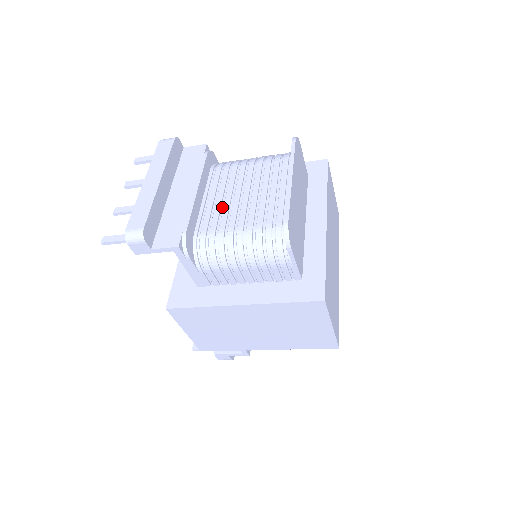
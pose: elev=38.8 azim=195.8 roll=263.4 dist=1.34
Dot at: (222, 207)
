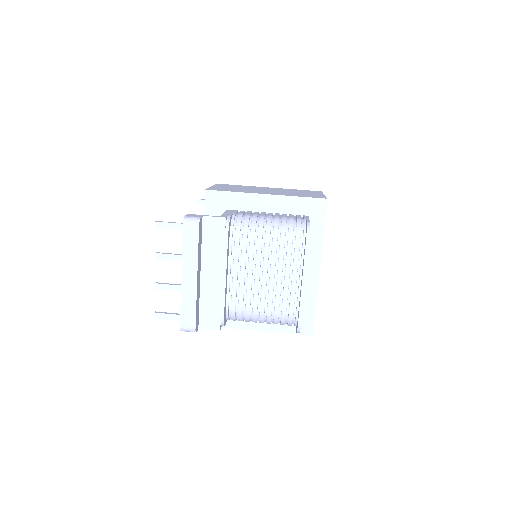
Dot at: (245, 284)
